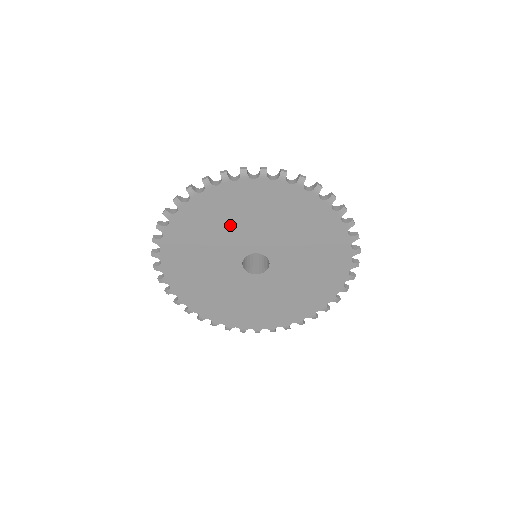
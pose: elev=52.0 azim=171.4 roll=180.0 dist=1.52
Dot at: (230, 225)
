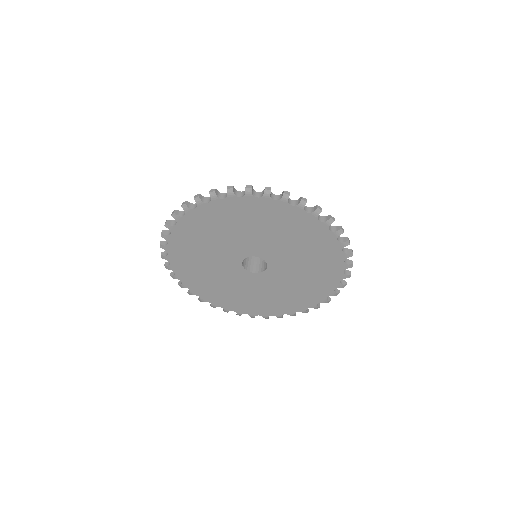
Dot at: (207, 251)
